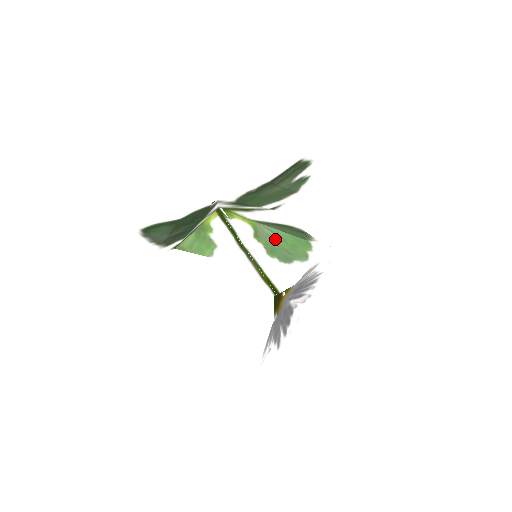
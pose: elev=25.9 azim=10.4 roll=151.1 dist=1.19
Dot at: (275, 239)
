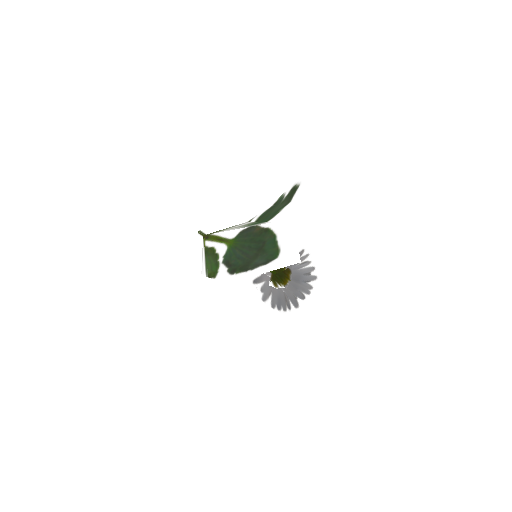
Dot at: occluded
